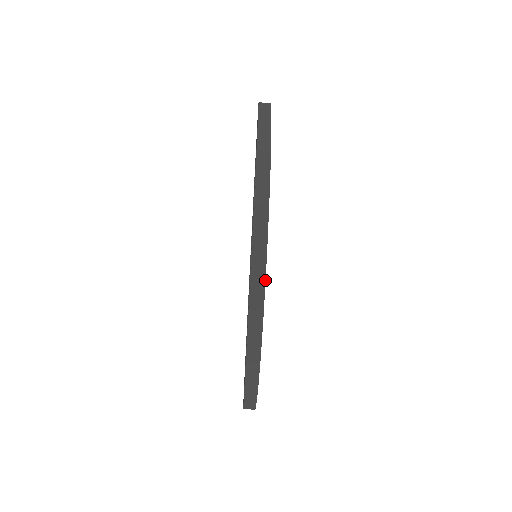
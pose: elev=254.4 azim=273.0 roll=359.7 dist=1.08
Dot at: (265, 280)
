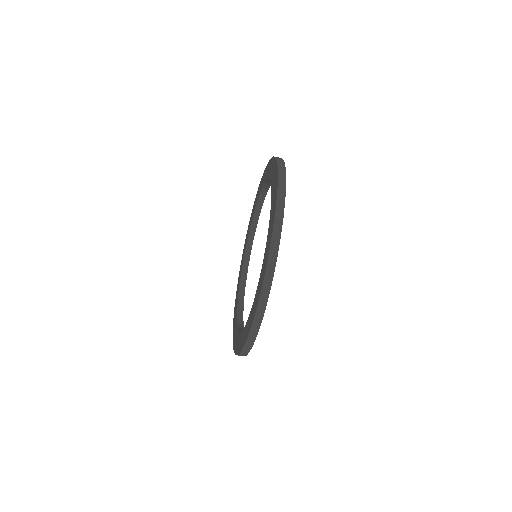
Dot at: occluded
